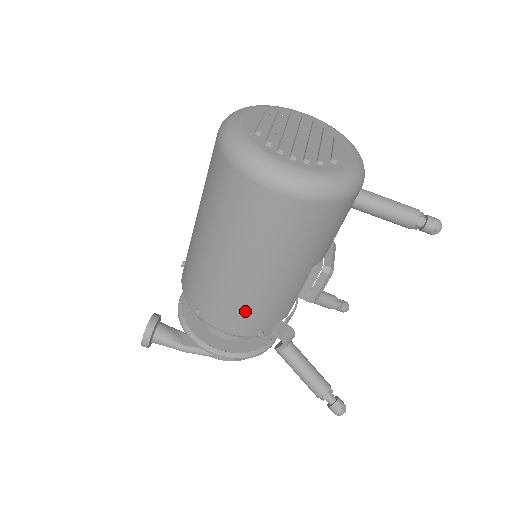
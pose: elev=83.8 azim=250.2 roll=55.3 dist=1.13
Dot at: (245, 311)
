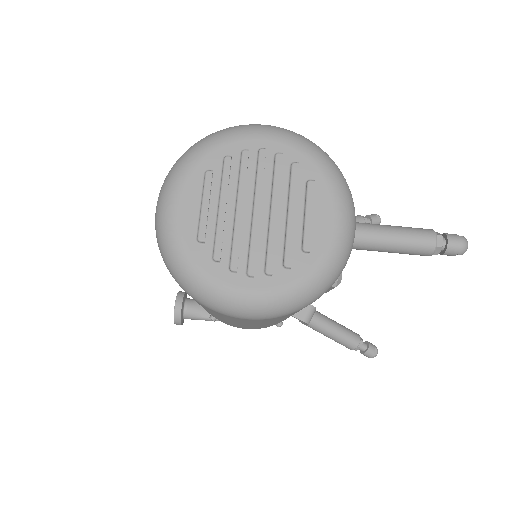
Dot at: (256, 327)
